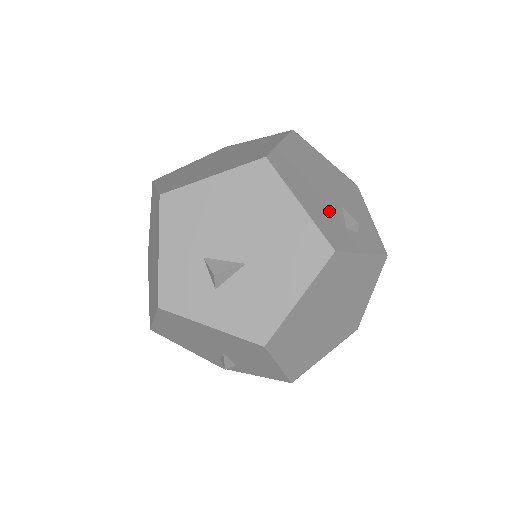
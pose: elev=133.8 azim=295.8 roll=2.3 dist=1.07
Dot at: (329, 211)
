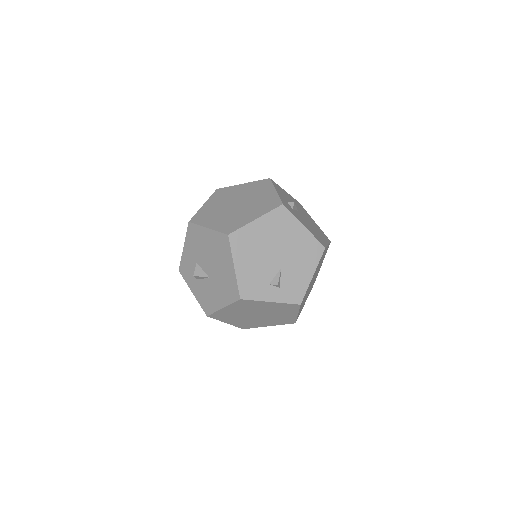
Dot at: (261, 272)
